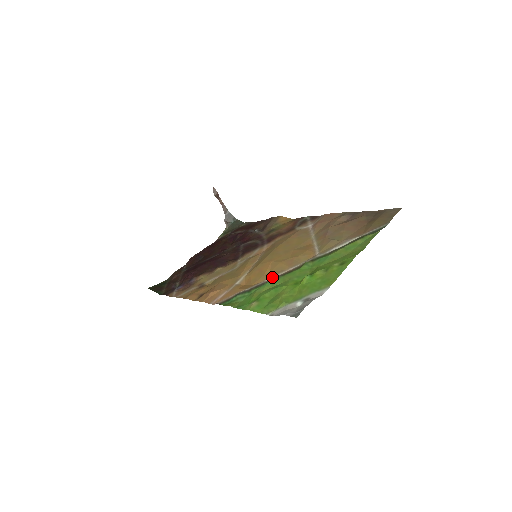
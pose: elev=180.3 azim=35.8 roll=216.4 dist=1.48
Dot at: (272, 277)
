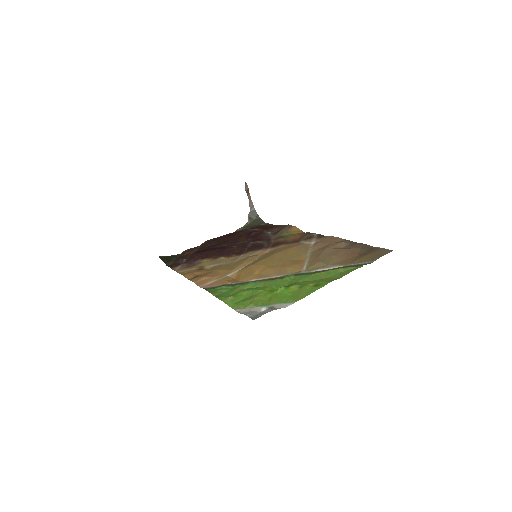
Dot at: (257, 279)
